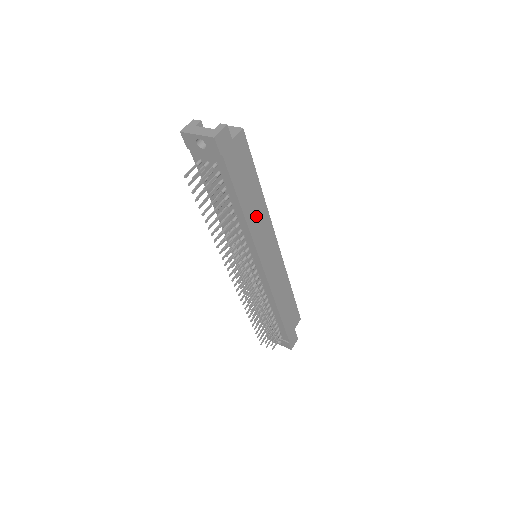
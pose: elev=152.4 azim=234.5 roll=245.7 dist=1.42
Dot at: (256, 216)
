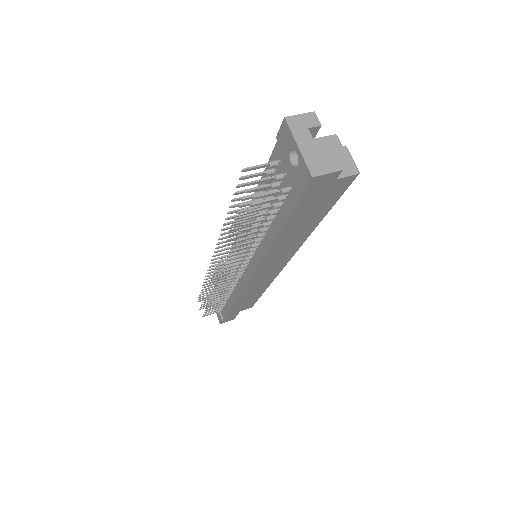
Dot at: (286, 245)
